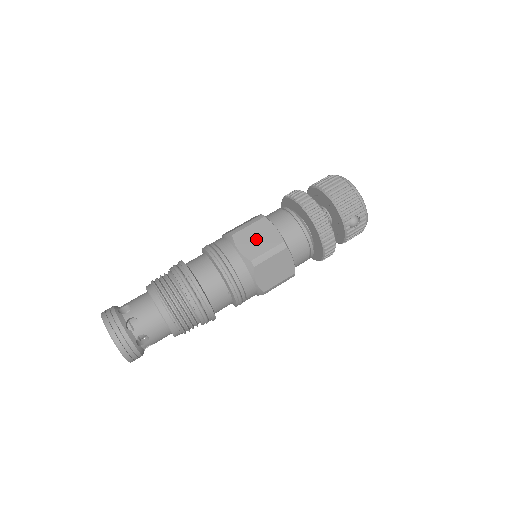
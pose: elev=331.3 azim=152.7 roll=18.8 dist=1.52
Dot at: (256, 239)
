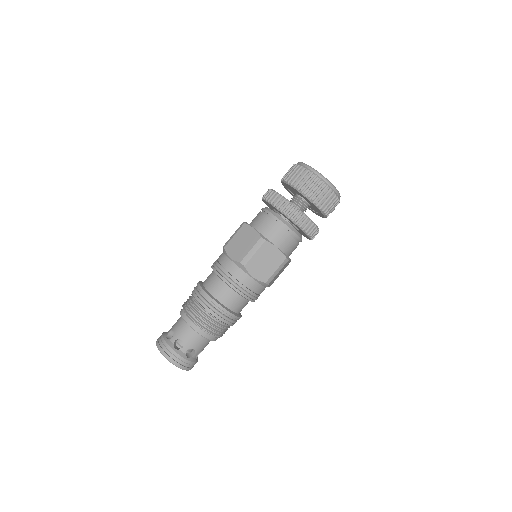
Dot at: (264, 263)
